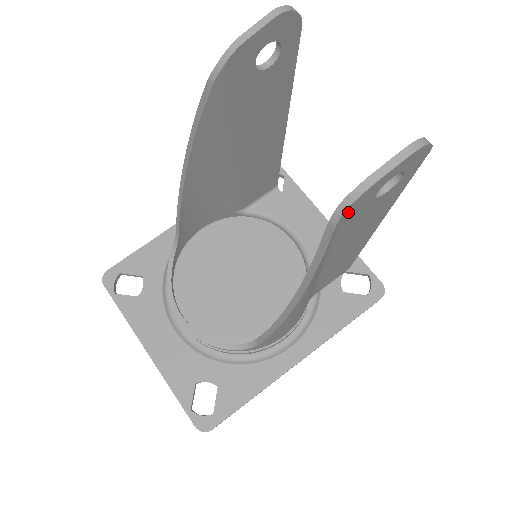
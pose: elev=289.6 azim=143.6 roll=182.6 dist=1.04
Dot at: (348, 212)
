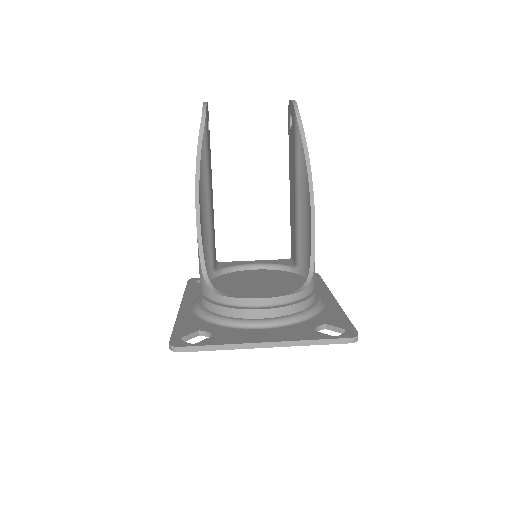
Dot at: occluded
